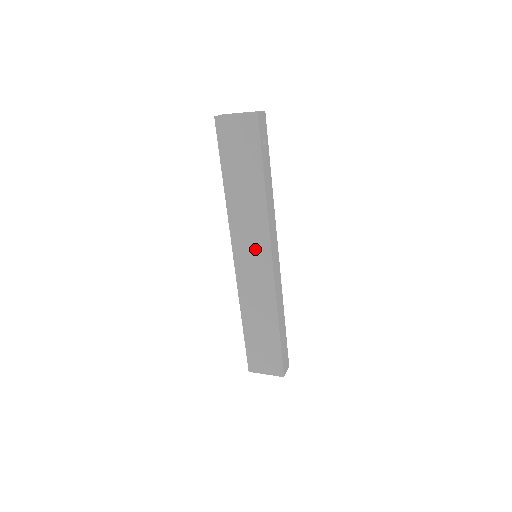
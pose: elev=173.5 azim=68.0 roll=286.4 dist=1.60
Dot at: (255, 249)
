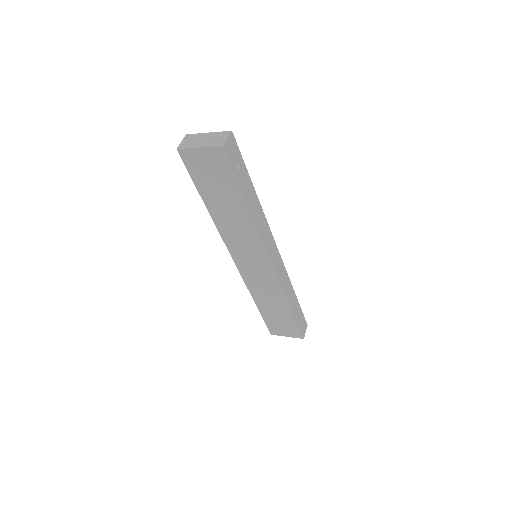
Dot at: (253, 256)
